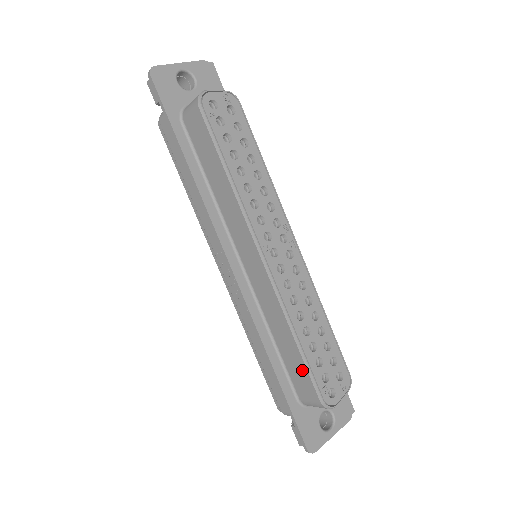
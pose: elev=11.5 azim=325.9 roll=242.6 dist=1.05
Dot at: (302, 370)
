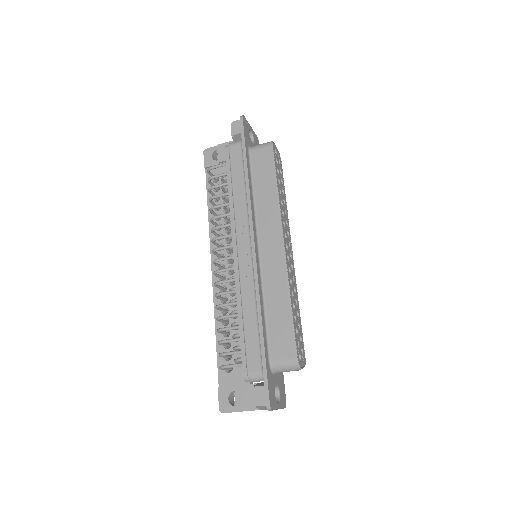
Dot at: (286, 331)
